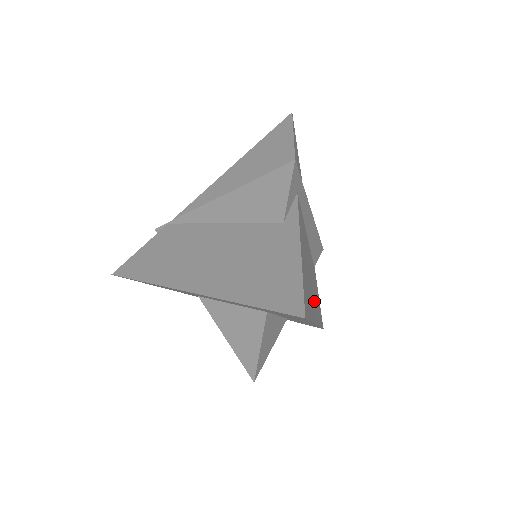
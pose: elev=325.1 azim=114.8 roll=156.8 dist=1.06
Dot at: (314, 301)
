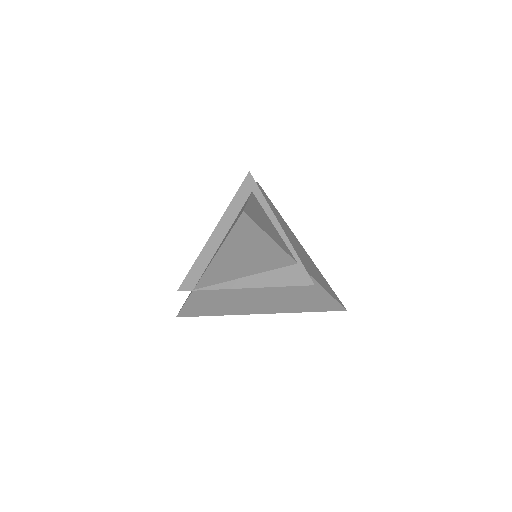
Dot at: (294, 239)
